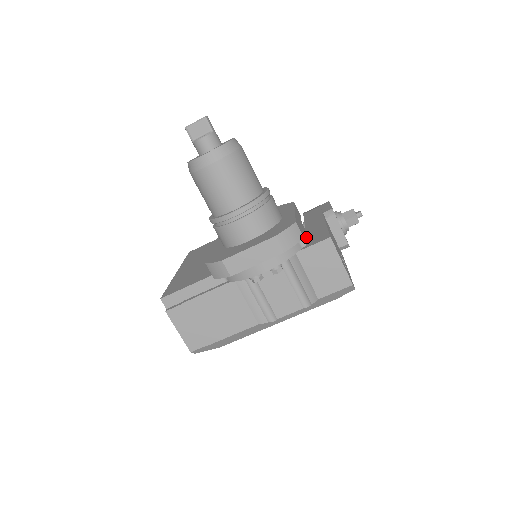
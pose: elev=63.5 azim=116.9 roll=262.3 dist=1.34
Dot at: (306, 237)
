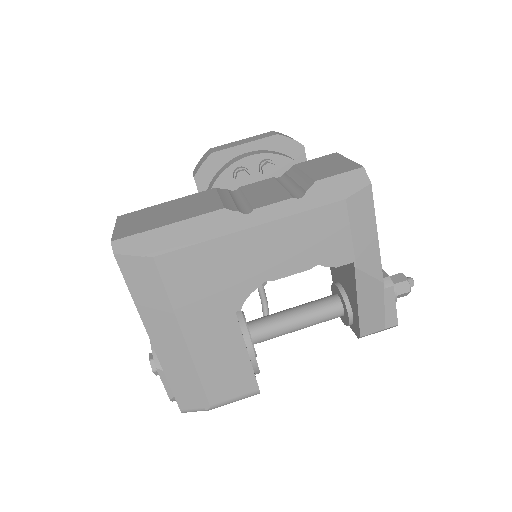
Dot at: occluded
